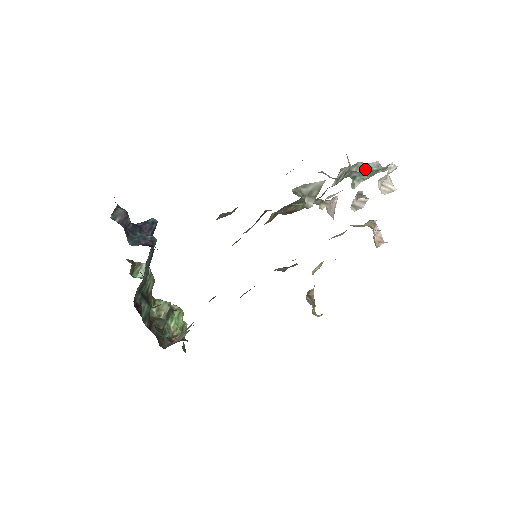
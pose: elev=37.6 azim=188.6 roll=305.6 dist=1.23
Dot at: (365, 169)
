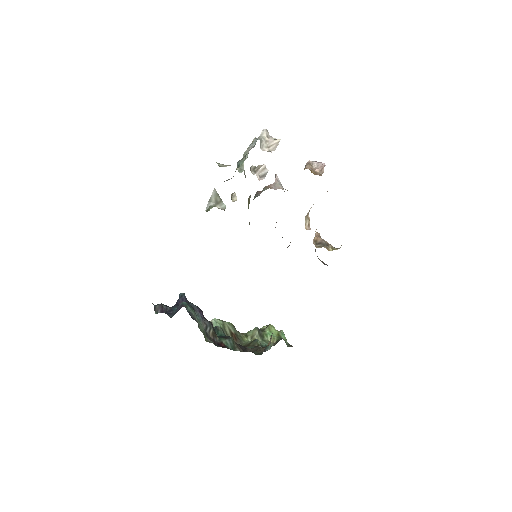
Dot at: (248, 152)
